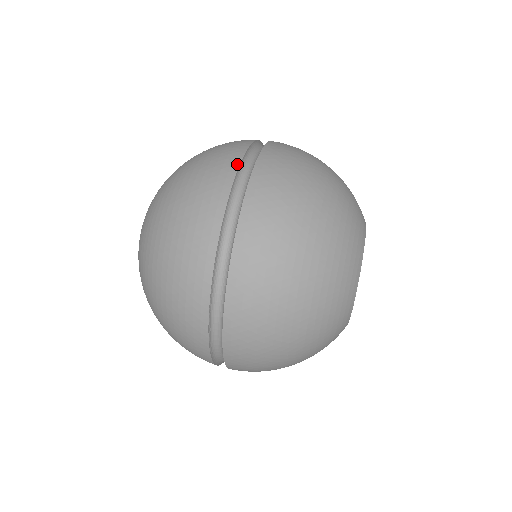
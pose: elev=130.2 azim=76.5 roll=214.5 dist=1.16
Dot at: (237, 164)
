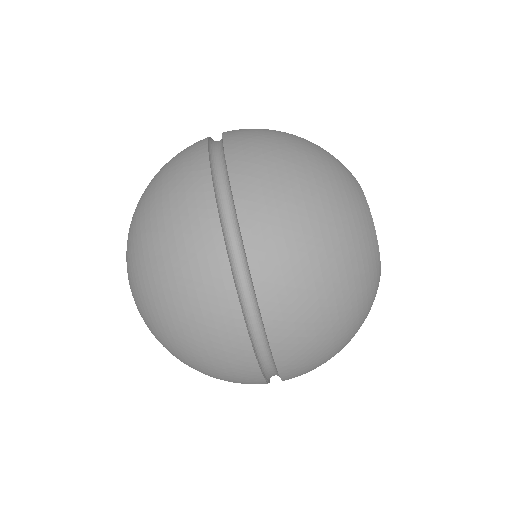
Dot at: (213, 204)
